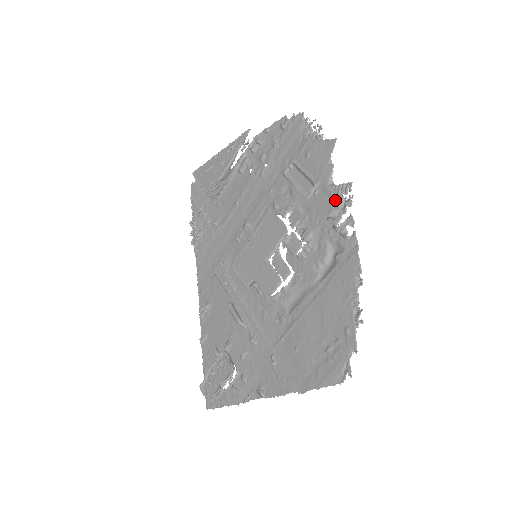
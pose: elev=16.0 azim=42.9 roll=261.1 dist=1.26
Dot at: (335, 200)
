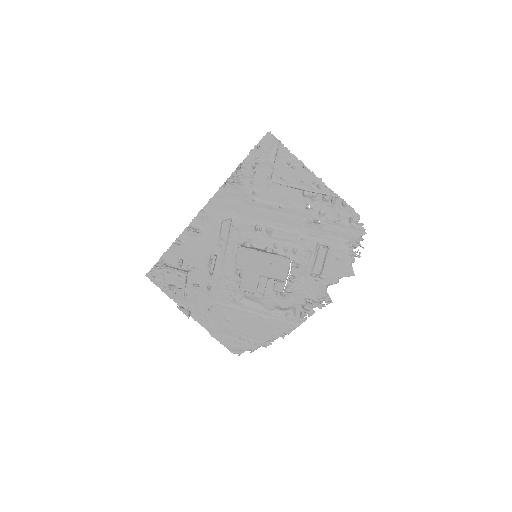
Dot at: (318, 297)
